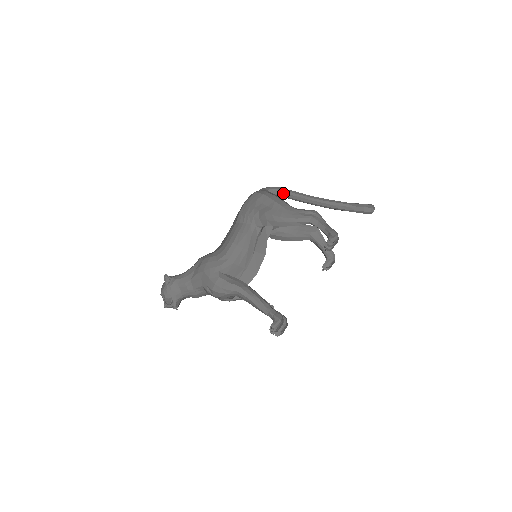
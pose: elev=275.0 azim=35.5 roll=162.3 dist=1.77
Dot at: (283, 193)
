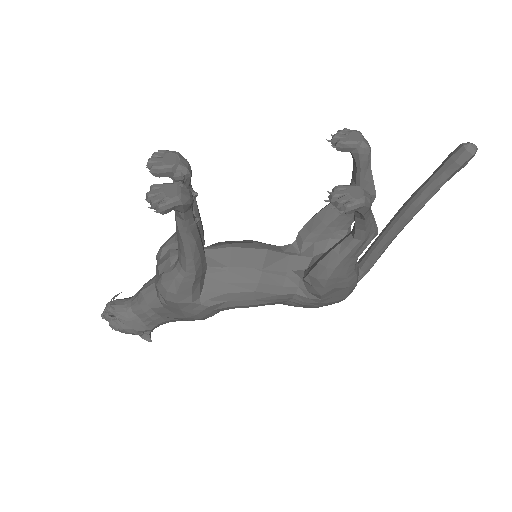
Dot at: (363, 256)
